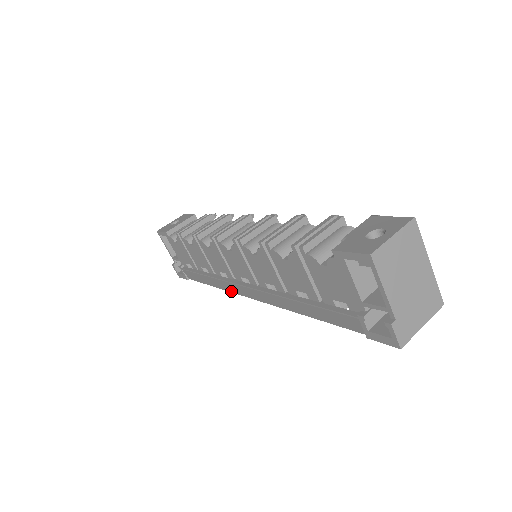
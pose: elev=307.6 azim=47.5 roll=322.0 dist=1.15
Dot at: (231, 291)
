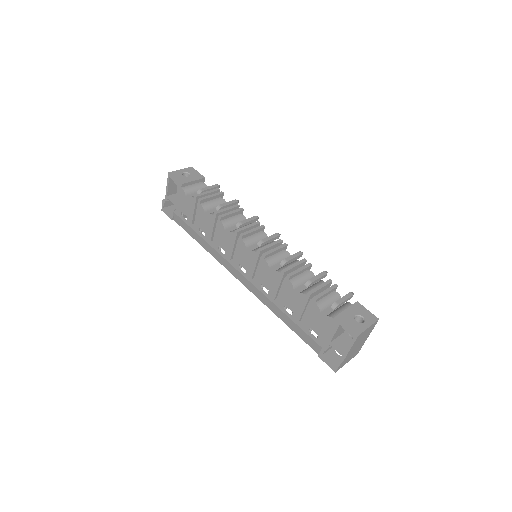
Dot at: (219, 261)
